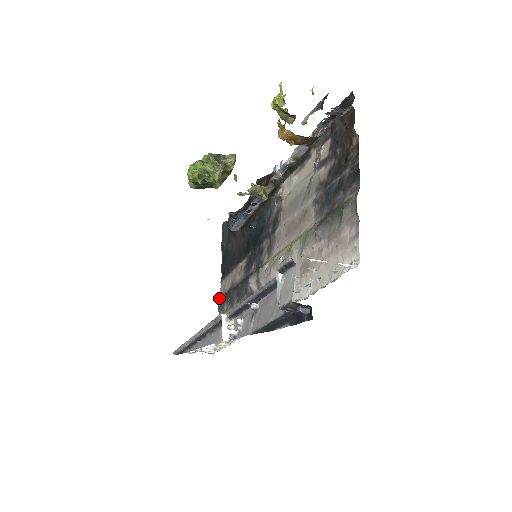
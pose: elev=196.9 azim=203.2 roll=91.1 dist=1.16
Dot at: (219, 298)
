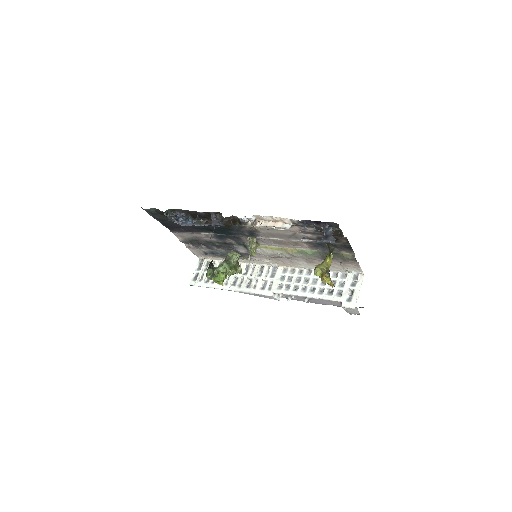
Dot at: (178, 238)
